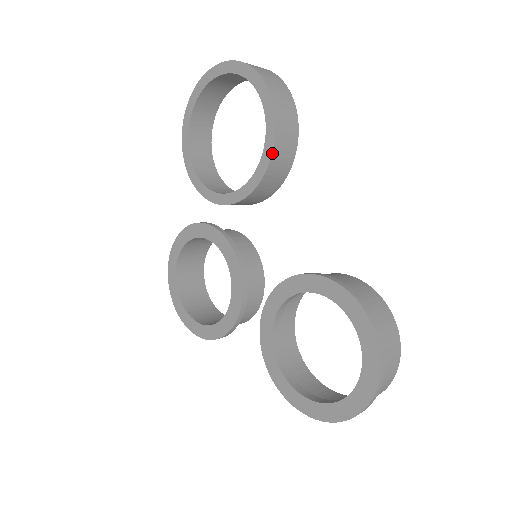
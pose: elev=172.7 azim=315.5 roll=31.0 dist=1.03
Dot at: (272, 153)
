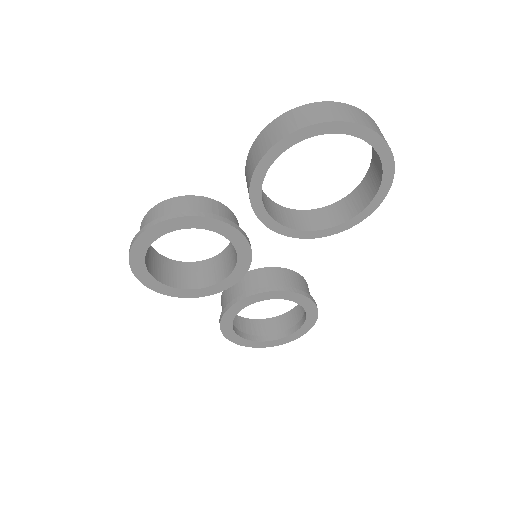
Dot at: (346, 229)
